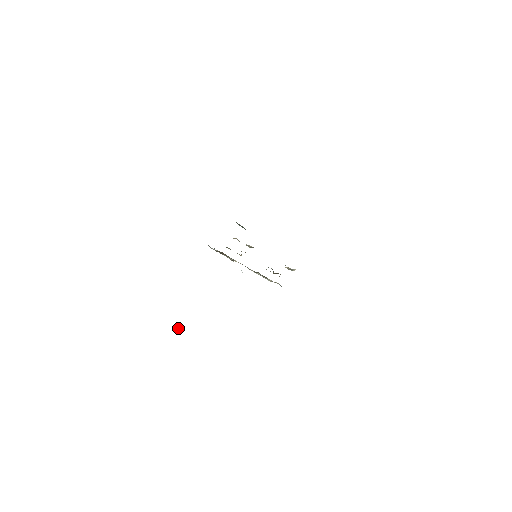
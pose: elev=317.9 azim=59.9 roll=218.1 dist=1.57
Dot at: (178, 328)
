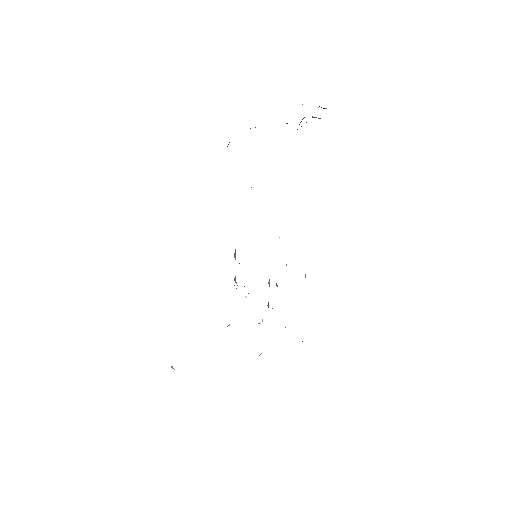
Dot at: (172, 367)
